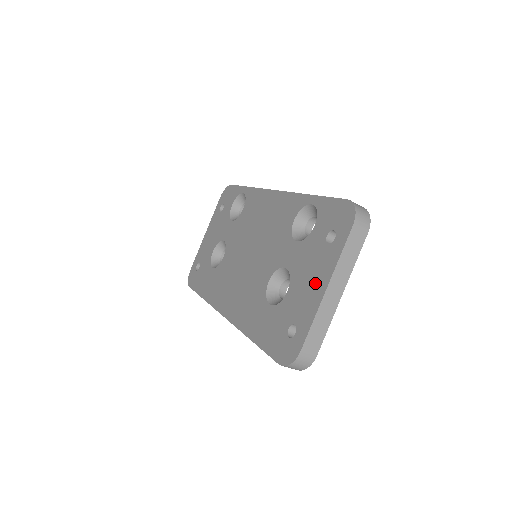
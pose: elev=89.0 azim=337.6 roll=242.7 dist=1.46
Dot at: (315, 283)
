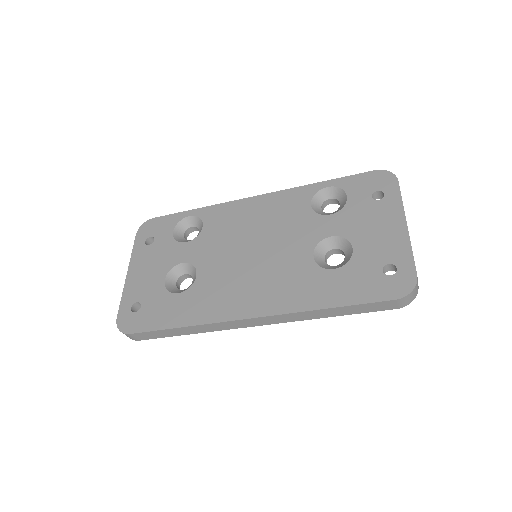
Dot at: (388, 227)
